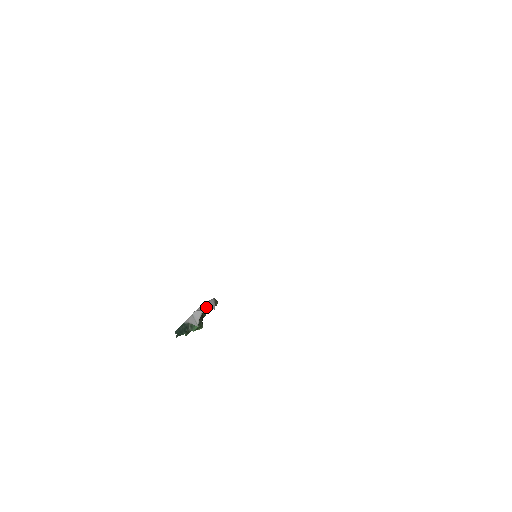
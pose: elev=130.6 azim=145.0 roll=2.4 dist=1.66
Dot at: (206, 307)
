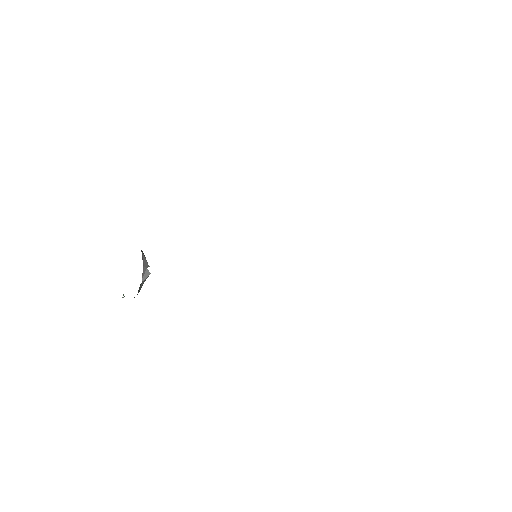
Dot at: (145, 269)
